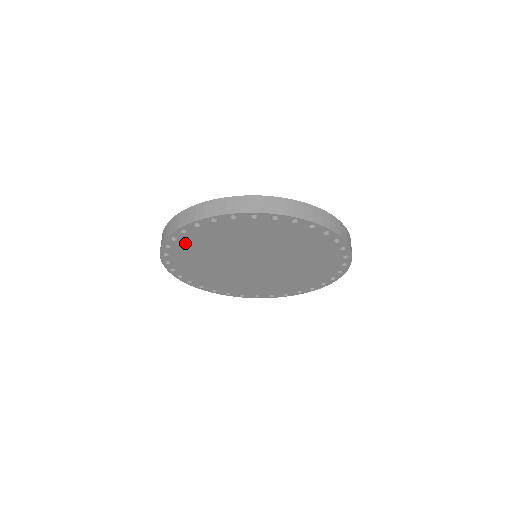
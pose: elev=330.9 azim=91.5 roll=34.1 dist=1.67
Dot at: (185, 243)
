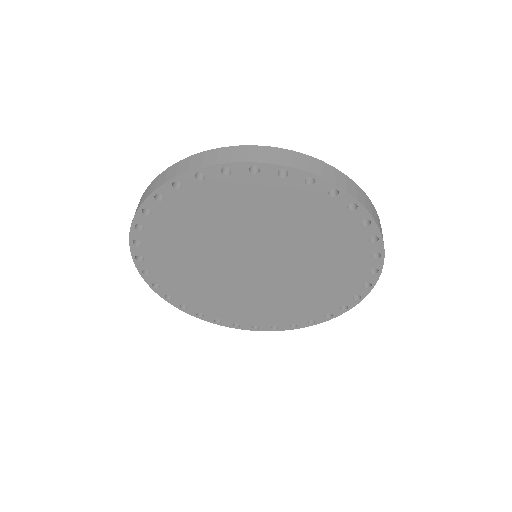
Dot at: (162, 221)
